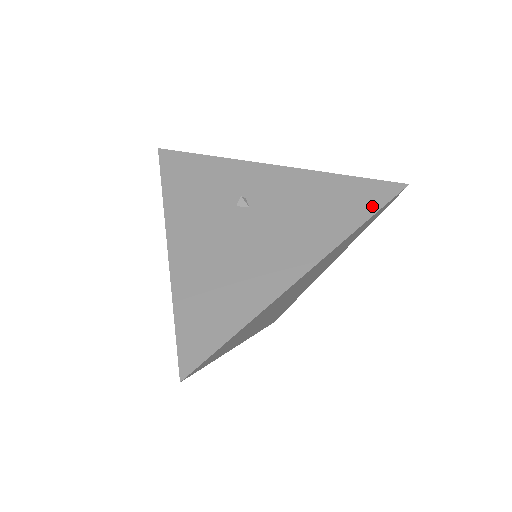
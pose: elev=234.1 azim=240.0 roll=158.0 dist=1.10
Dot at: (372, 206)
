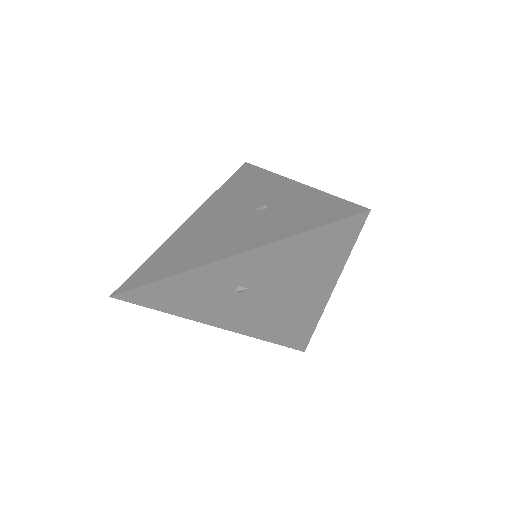
Dot at: (348, 242)
